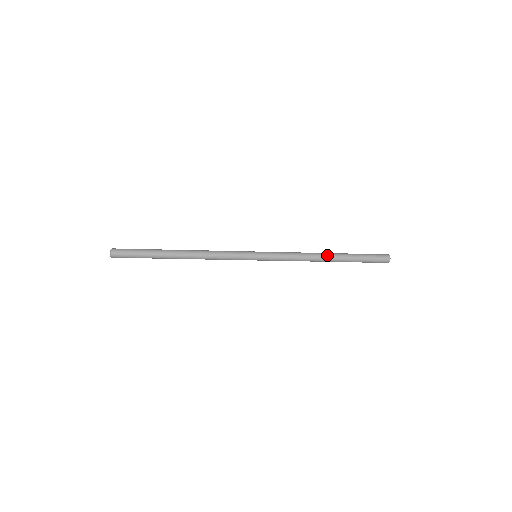
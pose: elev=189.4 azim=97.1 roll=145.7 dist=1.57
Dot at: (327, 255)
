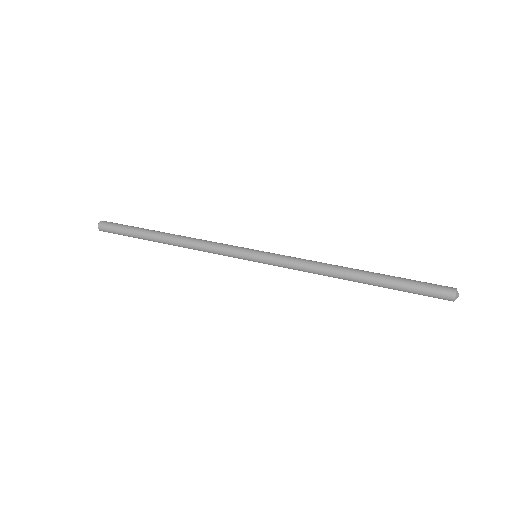
Dot at: (351, 277)
